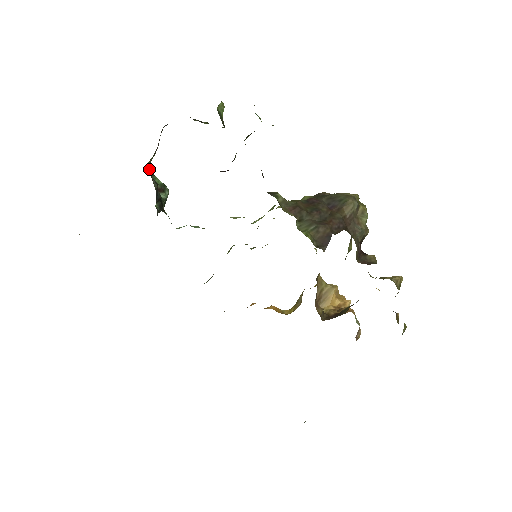
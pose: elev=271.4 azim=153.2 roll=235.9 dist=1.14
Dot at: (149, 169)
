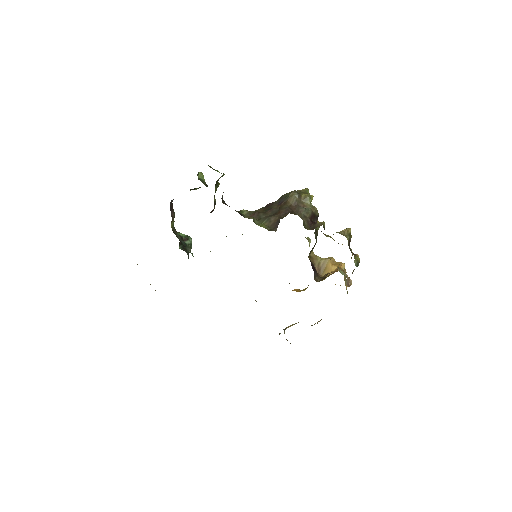
Dot at: (173, 230)
